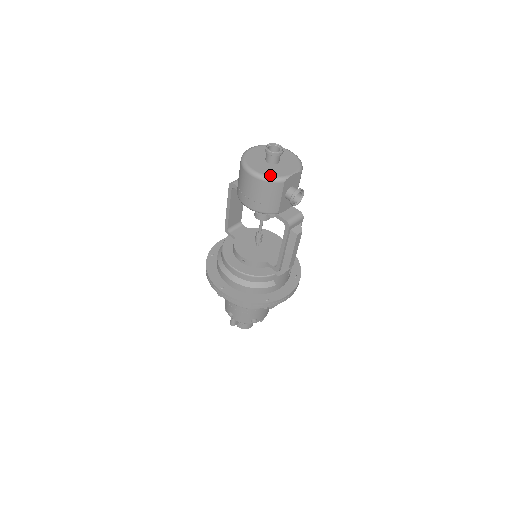
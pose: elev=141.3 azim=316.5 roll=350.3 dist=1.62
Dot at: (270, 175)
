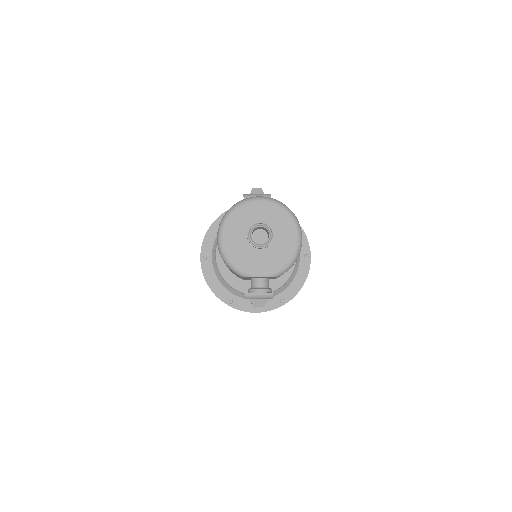
Dot at: (231, 260)
